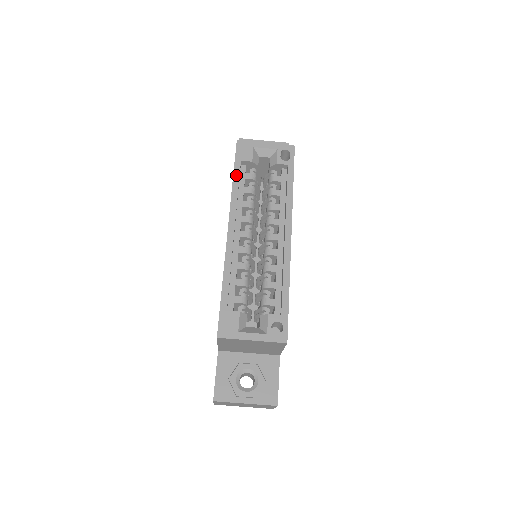
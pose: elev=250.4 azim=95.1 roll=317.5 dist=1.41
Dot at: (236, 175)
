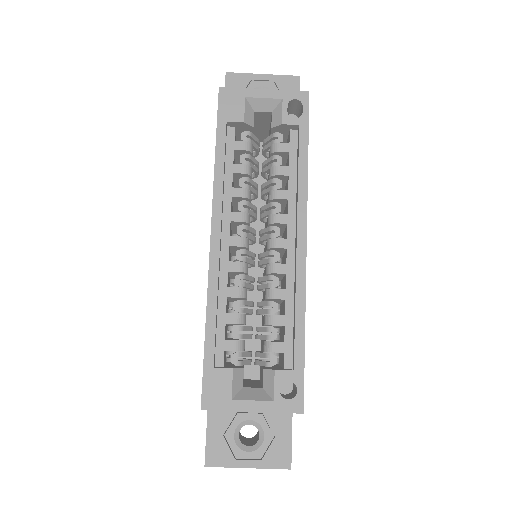
Dot at: (220, 147)
